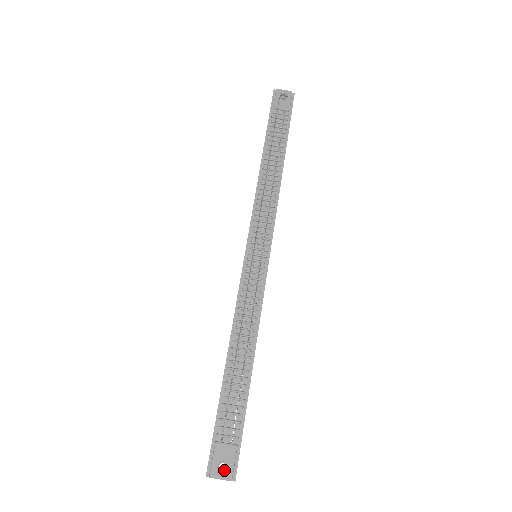
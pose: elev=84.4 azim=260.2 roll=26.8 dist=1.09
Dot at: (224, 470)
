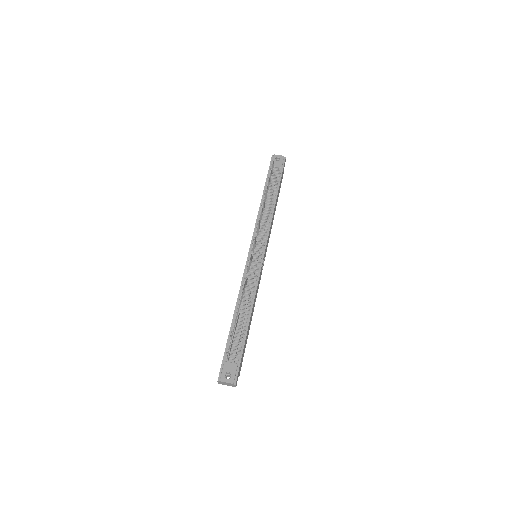
Dot at: (229, 379)
